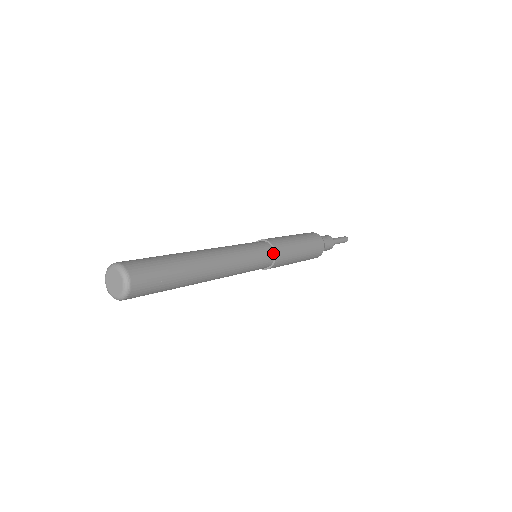
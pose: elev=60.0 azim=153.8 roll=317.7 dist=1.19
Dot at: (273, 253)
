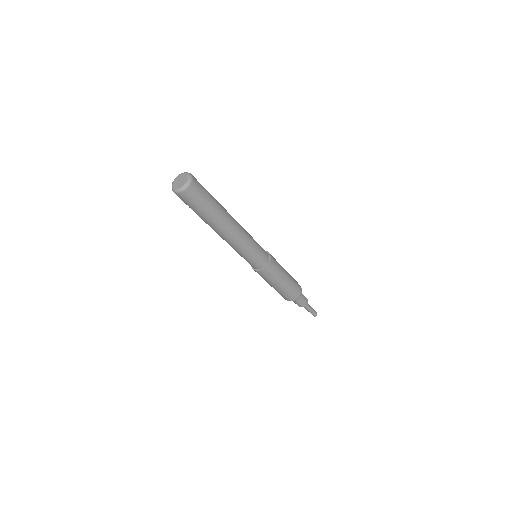
Dot at: (269, 257)
